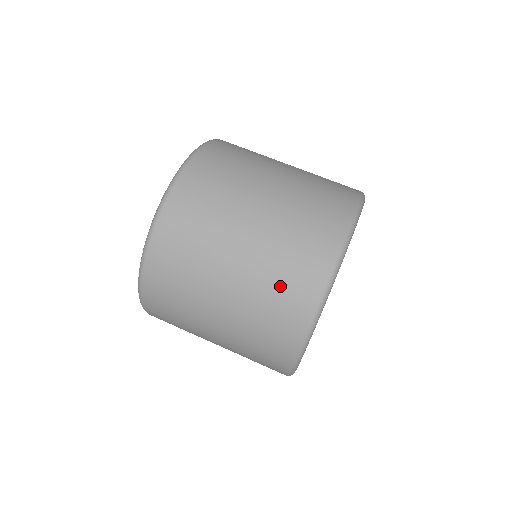
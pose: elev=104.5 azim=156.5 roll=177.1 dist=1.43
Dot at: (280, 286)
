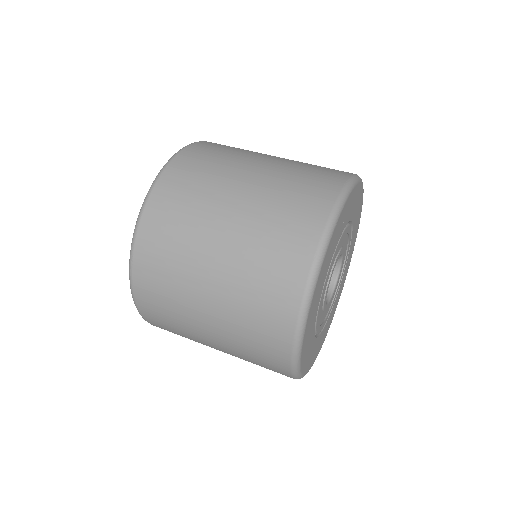
Dot at: (265, 274)
